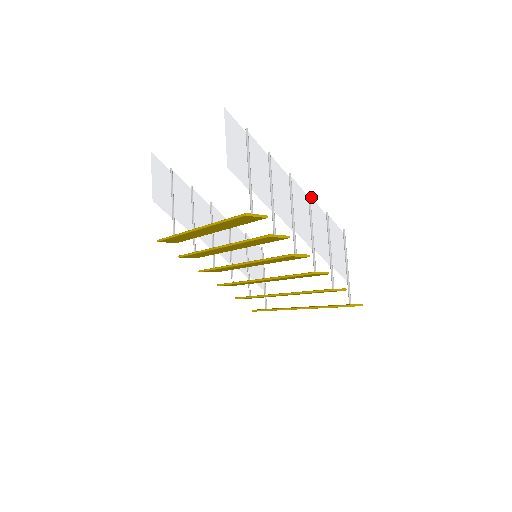
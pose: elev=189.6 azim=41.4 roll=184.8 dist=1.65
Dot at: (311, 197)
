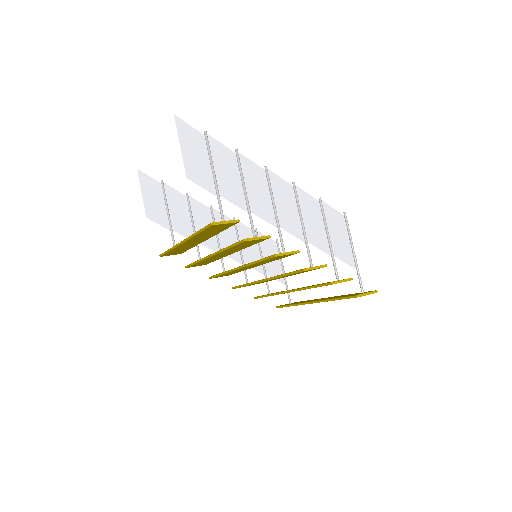
Dot at: (297, 186)
